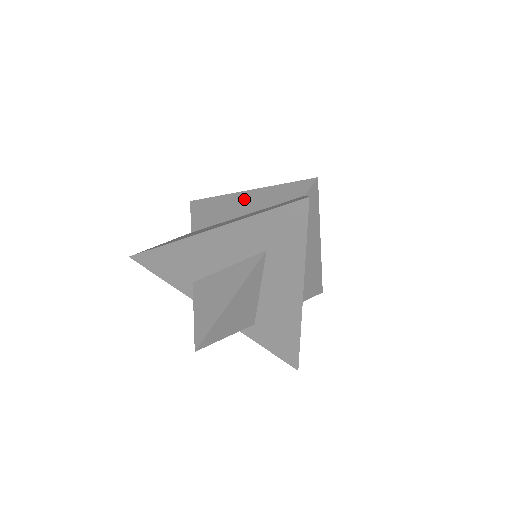
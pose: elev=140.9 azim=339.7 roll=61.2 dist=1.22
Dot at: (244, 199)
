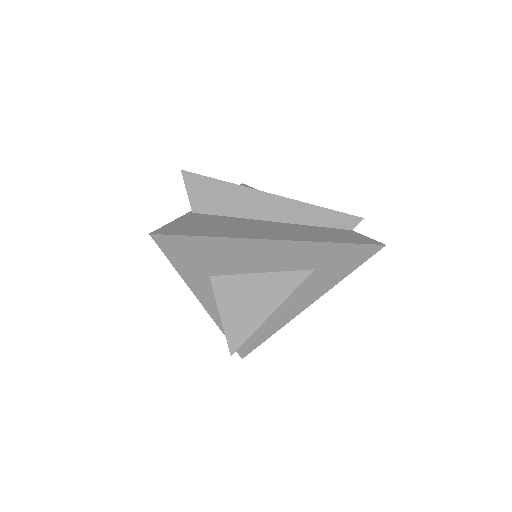
Dot at: (275, 203)
